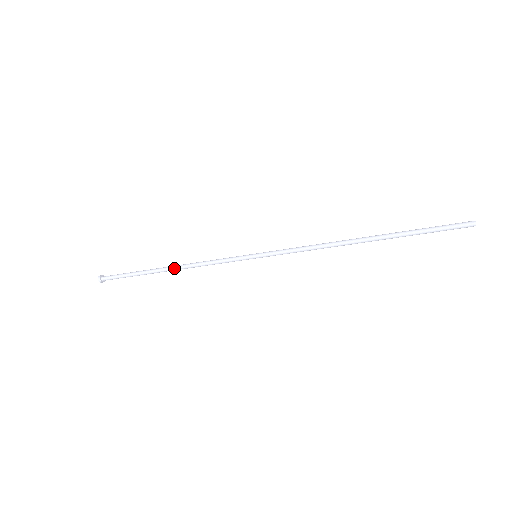
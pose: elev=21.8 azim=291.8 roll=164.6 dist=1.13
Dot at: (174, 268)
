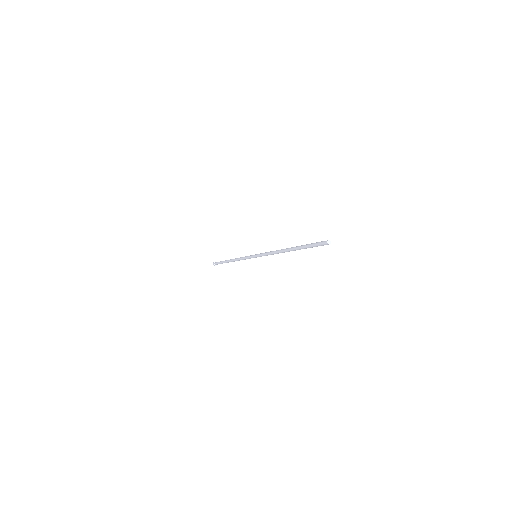
Dot at: (233, 261)
